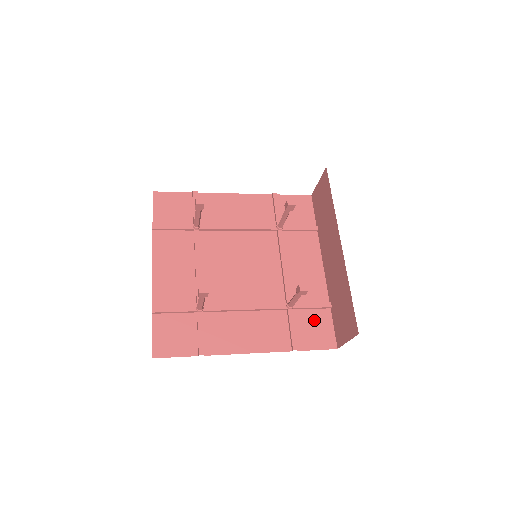
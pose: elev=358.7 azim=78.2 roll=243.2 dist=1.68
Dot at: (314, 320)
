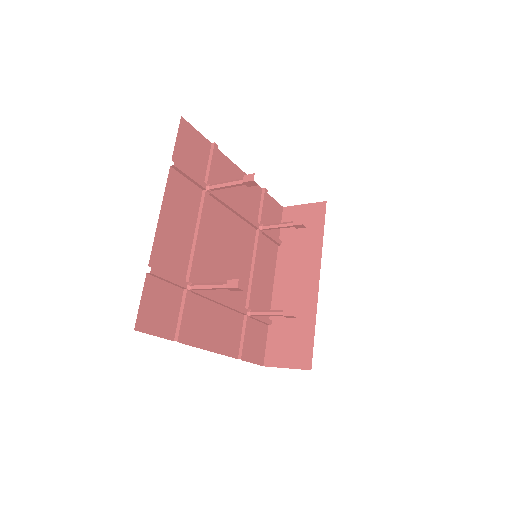
Dot at: (257, 333)
